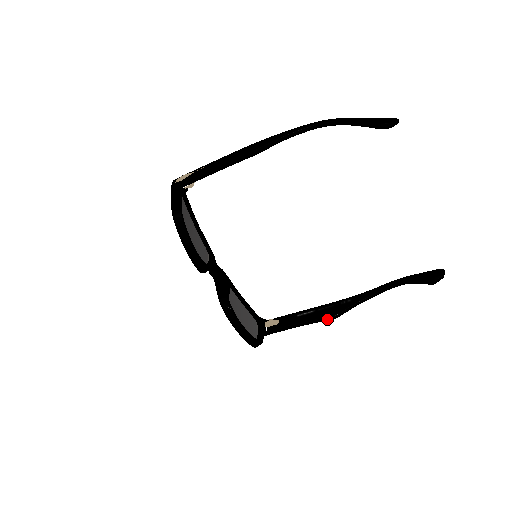
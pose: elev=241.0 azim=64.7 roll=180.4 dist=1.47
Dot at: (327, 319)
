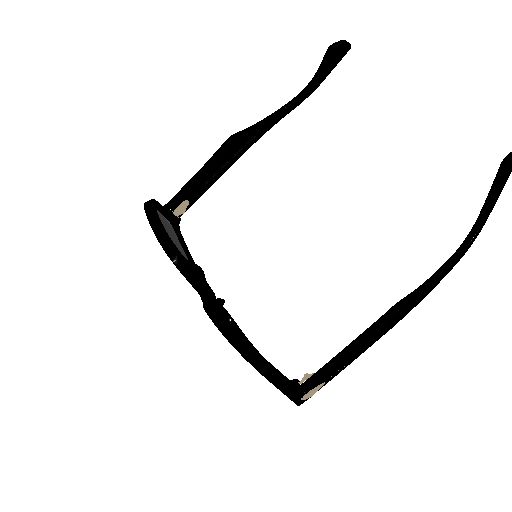
Dot at: (386, 318)
